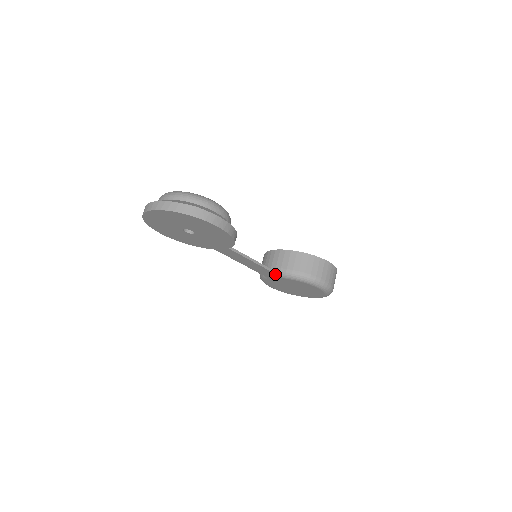
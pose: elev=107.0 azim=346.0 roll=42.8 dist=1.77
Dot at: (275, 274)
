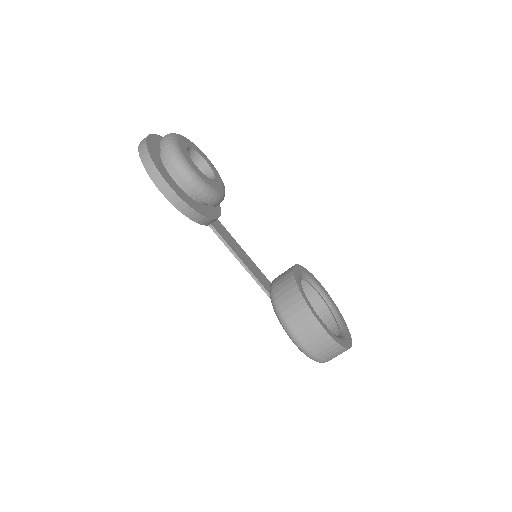
Dot at: (263, 289)
